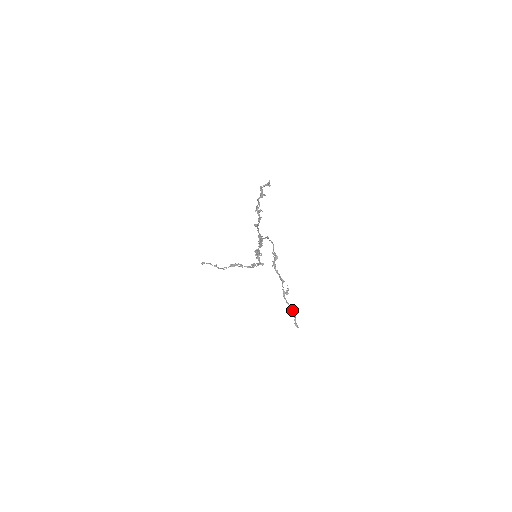
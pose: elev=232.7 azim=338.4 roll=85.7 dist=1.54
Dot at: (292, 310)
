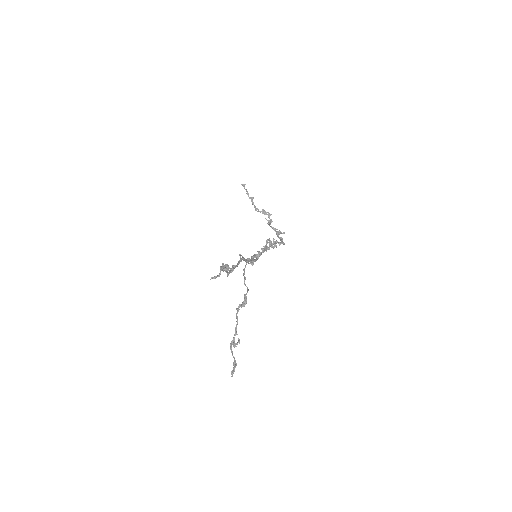
Dot at: (234, 360)
